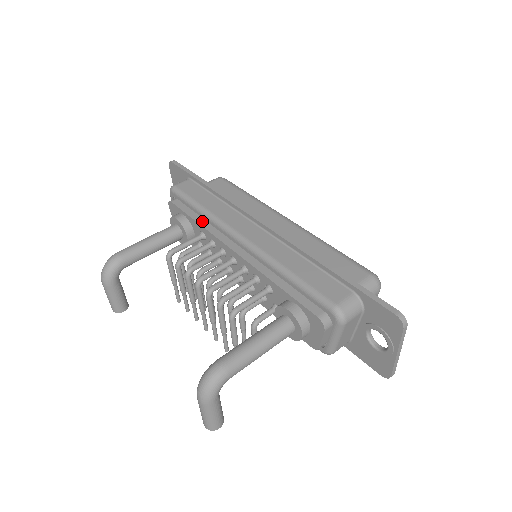
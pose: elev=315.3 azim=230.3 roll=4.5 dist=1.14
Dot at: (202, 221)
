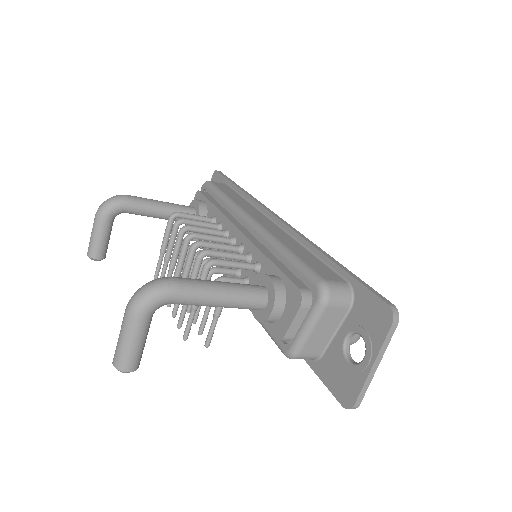
Dot at: (220, 207)
